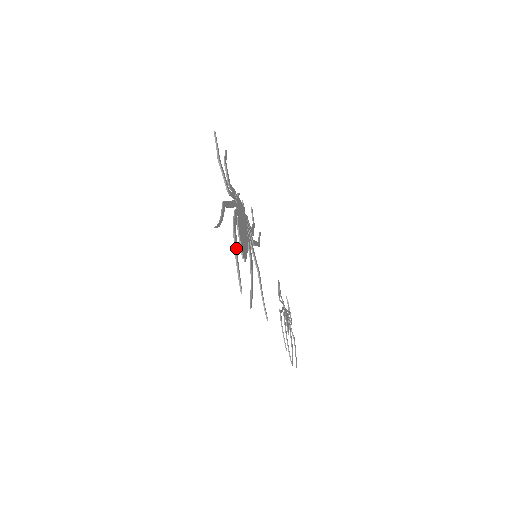
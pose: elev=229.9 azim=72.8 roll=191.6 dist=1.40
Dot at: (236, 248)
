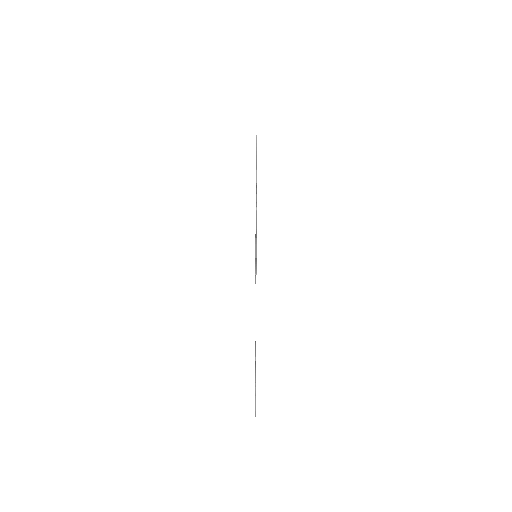
Dot at: occluded
